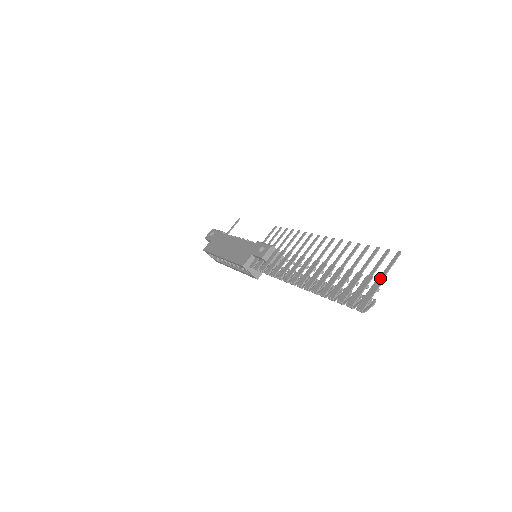
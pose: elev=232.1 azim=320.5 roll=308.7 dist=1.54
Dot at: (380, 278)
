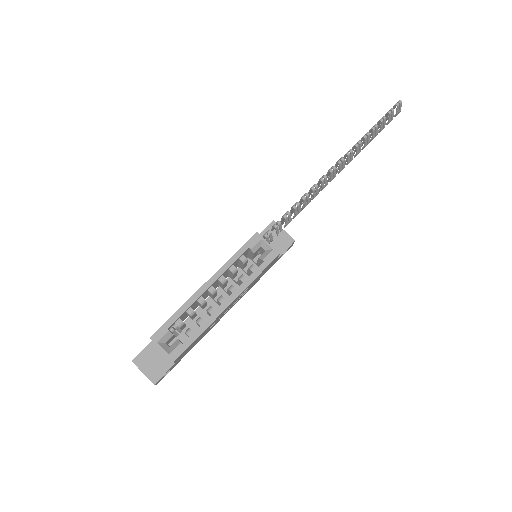
Dot at: occluded
